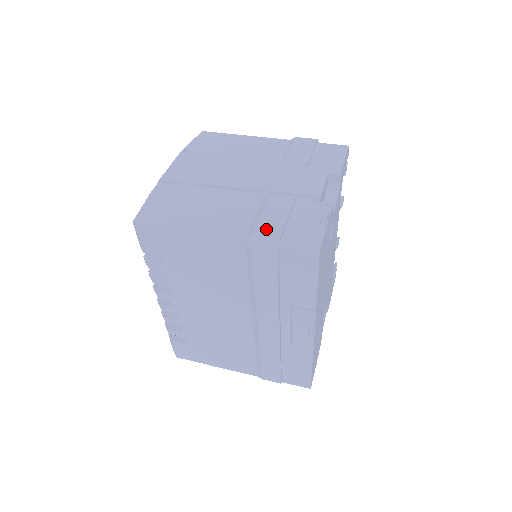
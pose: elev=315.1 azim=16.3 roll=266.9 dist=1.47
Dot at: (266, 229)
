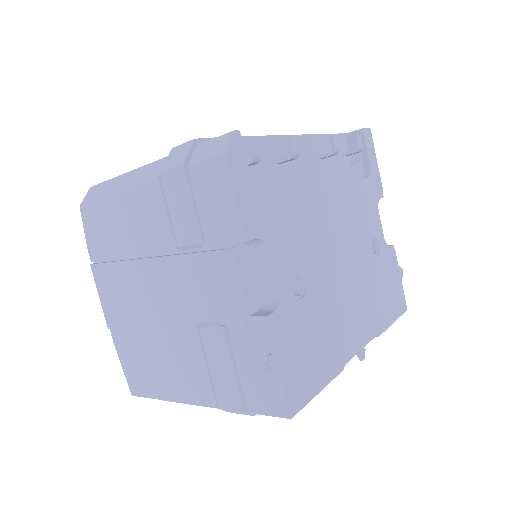
Dot at: (225, 395)
